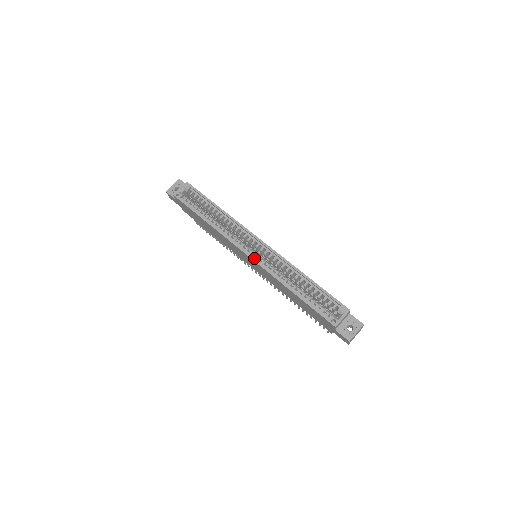
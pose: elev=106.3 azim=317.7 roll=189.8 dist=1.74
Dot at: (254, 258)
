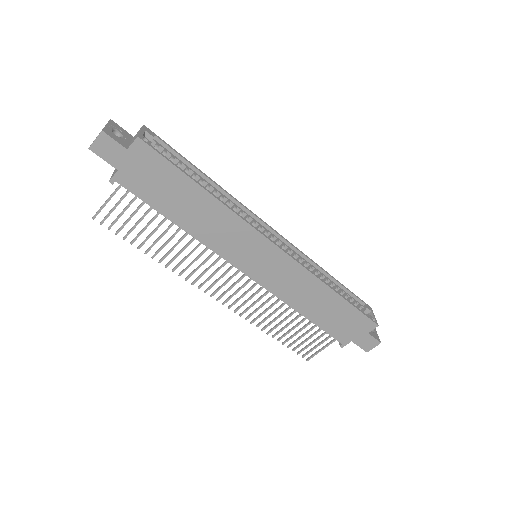
Dot at: occluded
